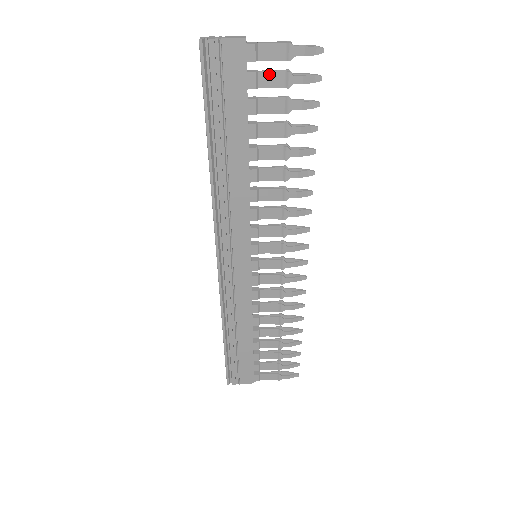
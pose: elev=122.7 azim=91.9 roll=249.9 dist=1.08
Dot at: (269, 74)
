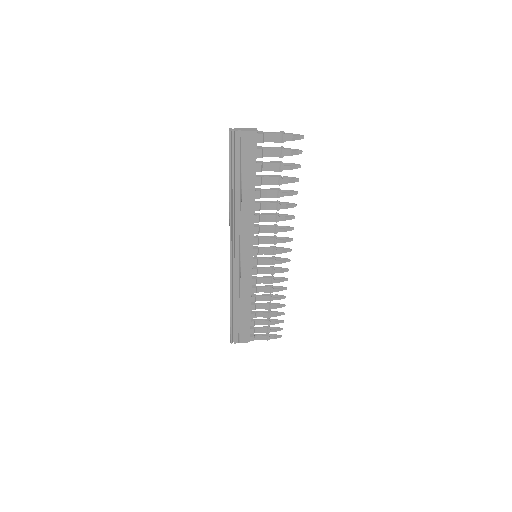
Dot at: (270, 149)
